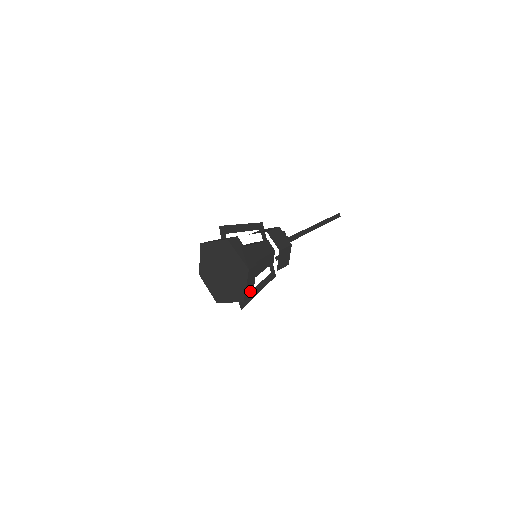
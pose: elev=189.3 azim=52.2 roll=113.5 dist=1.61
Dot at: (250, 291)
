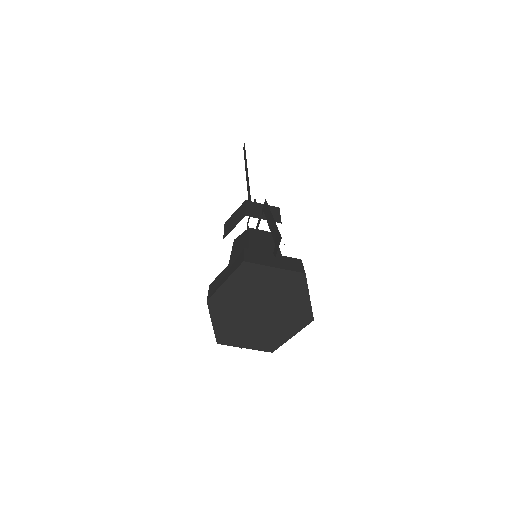
Dot at: occluded
